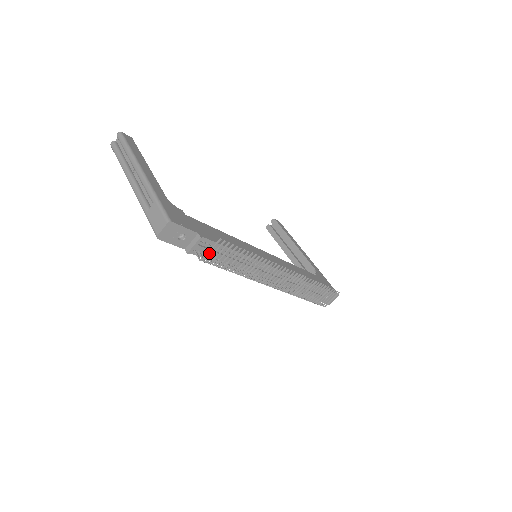
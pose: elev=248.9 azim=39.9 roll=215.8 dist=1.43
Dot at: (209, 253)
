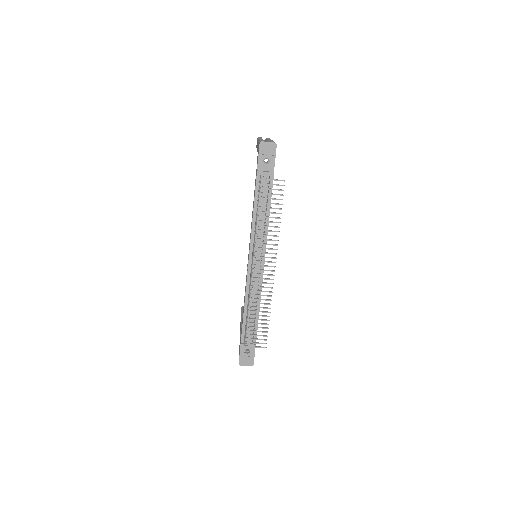
Dot at: (270, 179)
